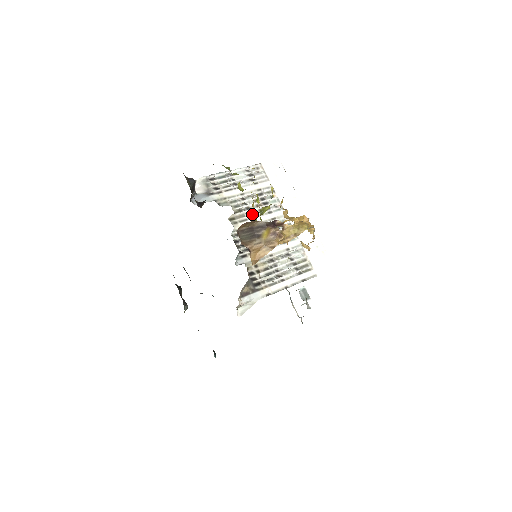
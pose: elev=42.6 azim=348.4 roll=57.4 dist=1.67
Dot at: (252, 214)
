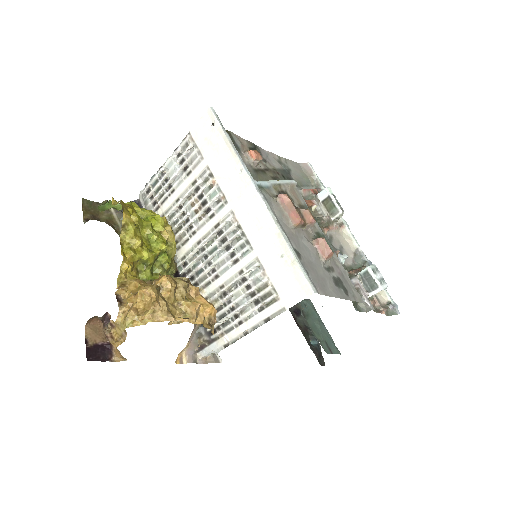
Dot at: (192, 228)
